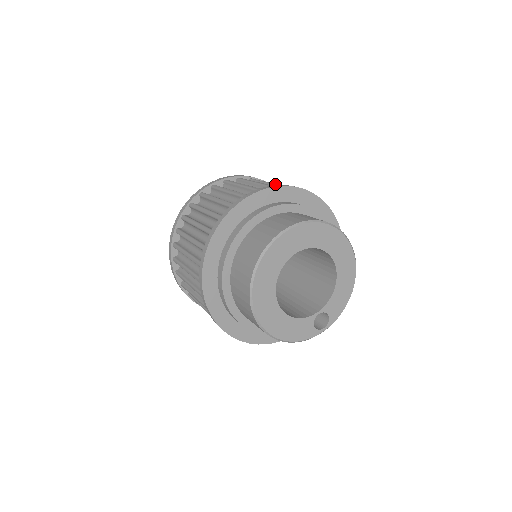
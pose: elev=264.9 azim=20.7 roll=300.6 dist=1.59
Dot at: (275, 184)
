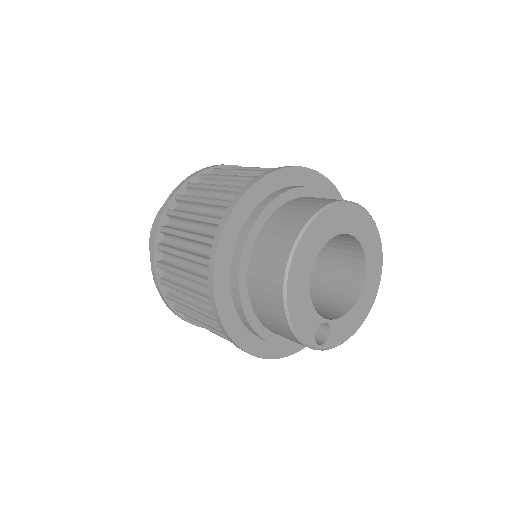
Dot at: occluded
